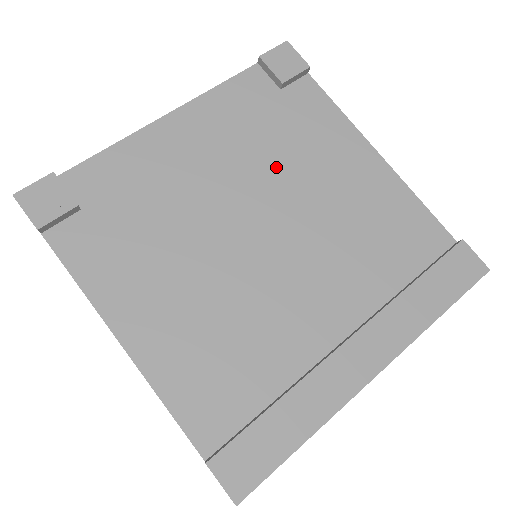
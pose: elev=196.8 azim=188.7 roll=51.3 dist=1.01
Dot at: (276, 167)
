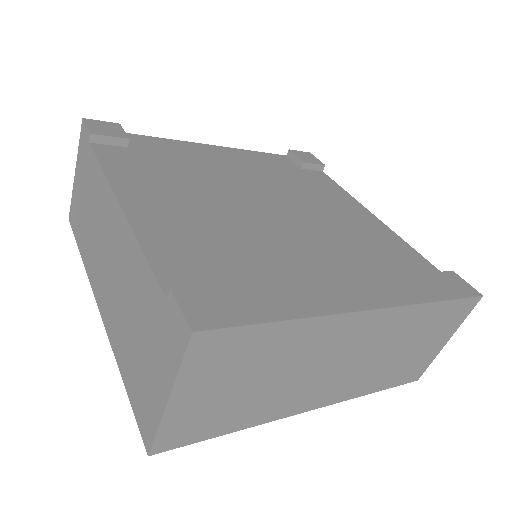
Dot at: (291, 191)
